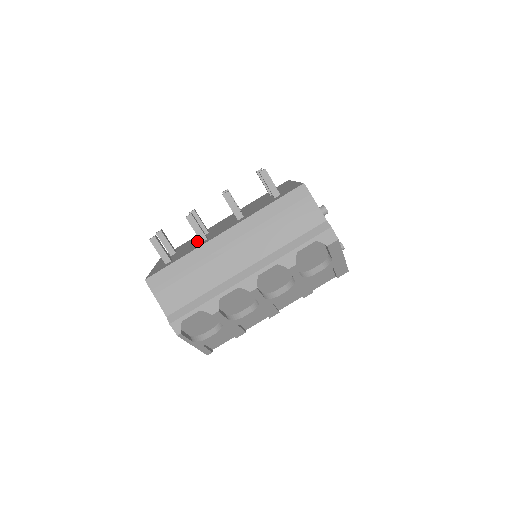
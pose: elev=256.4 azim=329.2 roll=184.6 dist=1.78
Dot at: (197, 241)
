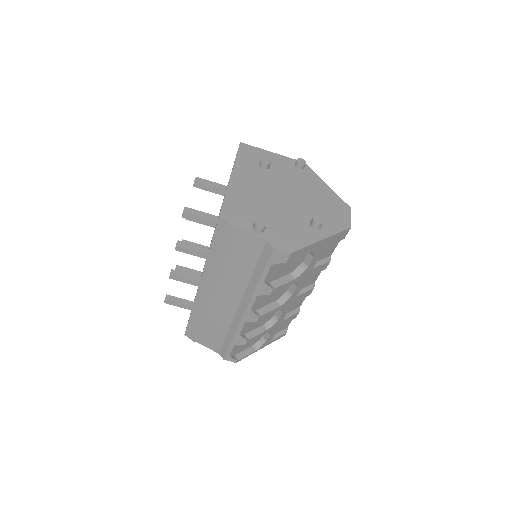
Dot at: occluded
